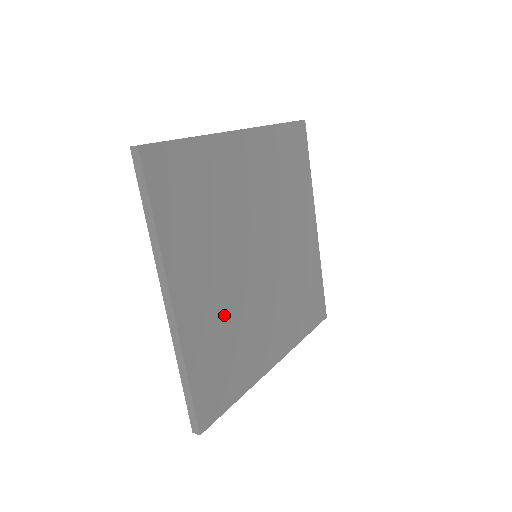
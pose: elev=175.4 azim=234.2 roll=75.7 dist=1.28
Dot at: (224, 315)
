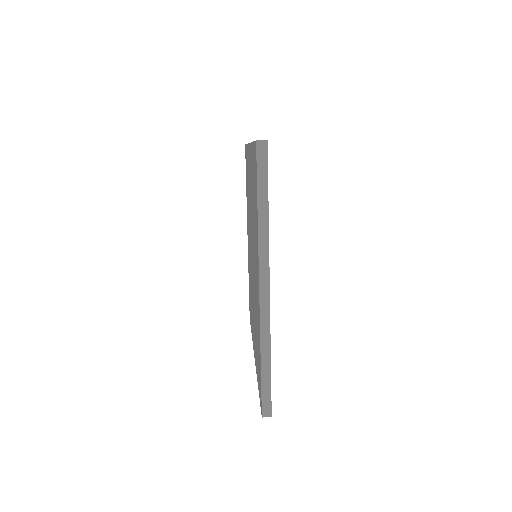
Dot at: occluded
